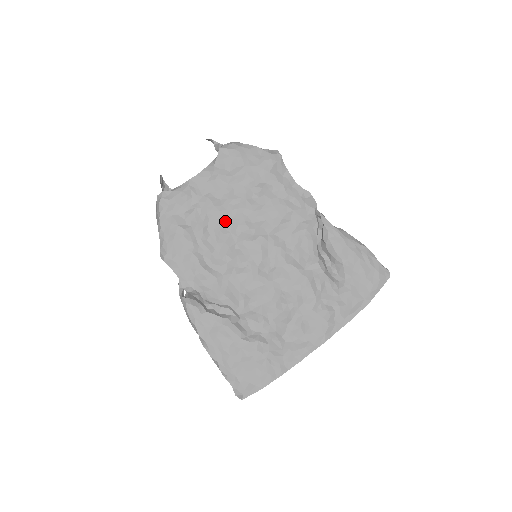
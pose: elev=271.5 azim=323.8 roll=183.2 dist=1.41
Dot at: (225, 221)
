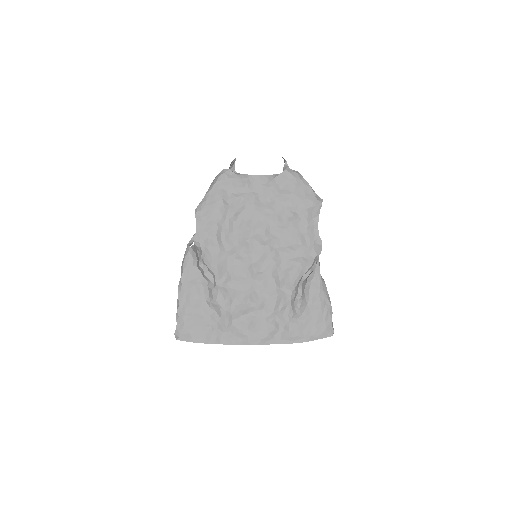
Dot at: (253, 218)
